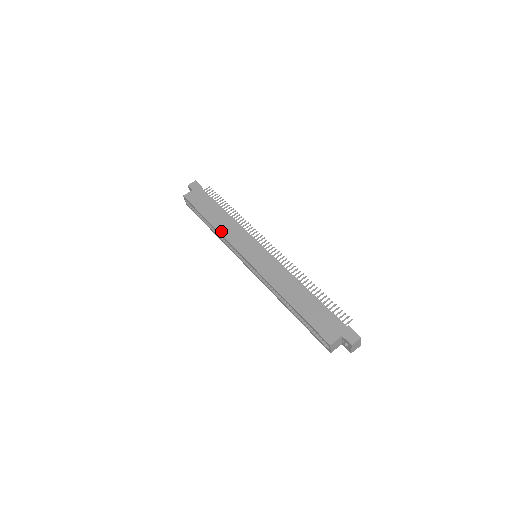
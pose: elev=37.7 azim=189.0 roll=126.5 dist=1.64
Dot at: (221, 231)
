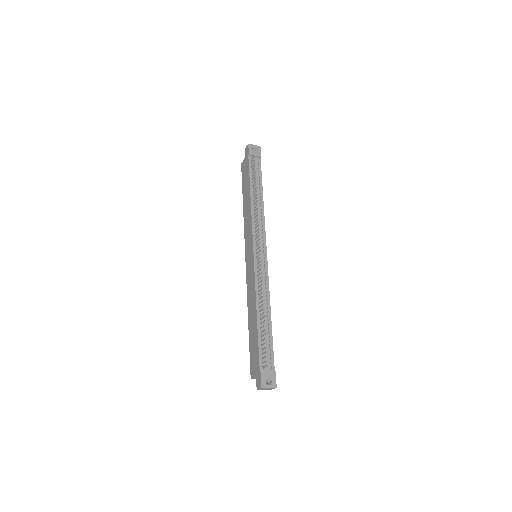
Dot at: (244, 220)
